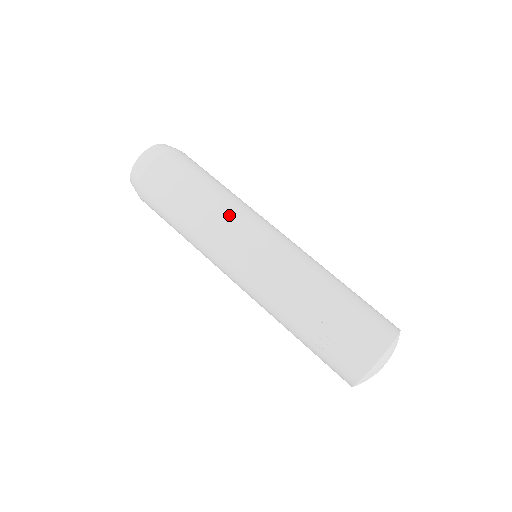
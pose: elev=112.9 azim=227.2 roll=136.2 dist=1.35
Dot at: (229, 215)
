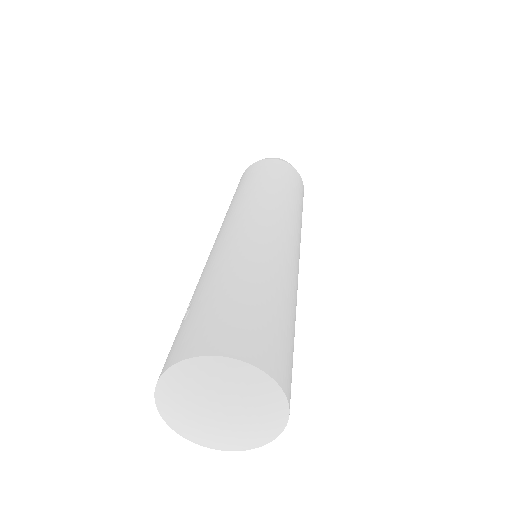
Dot at: (245, 199)
